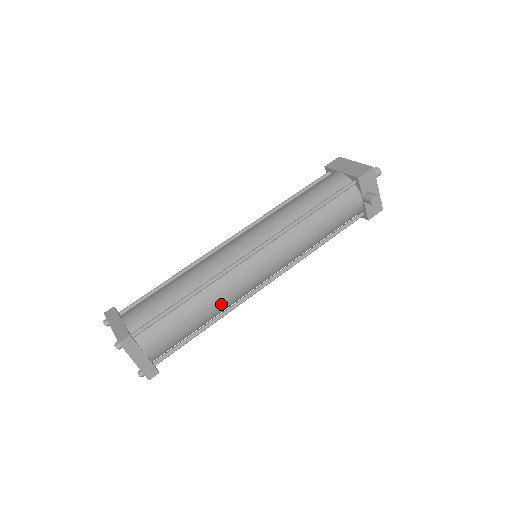
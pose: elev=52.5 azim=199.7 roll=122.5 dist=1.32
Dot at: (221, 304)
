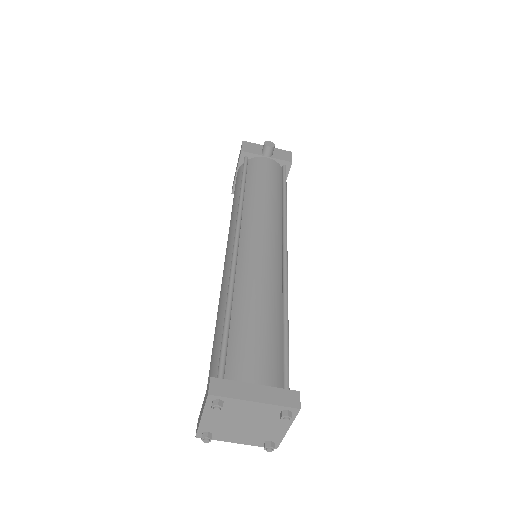
Dot at: (266, 287)
